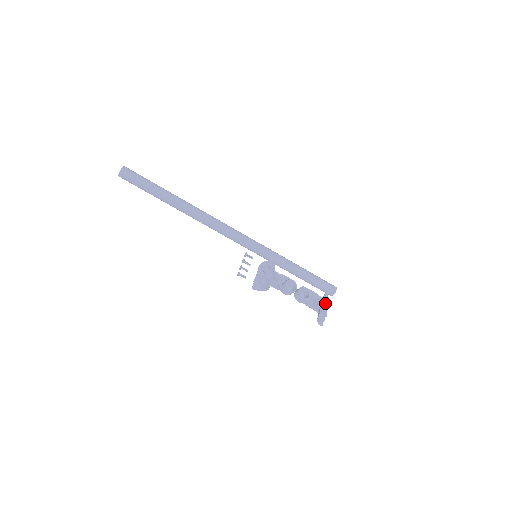
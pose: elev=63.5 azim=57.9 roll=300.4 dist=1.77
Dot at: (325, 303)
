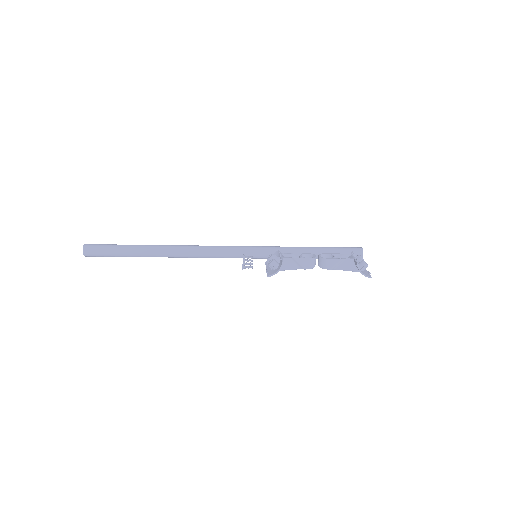
Dot at: (358, 259)
